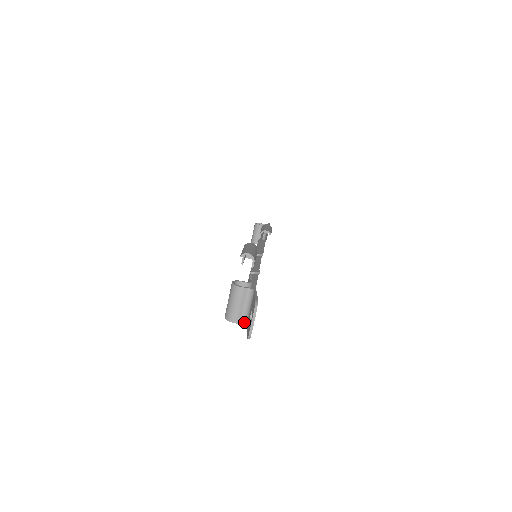
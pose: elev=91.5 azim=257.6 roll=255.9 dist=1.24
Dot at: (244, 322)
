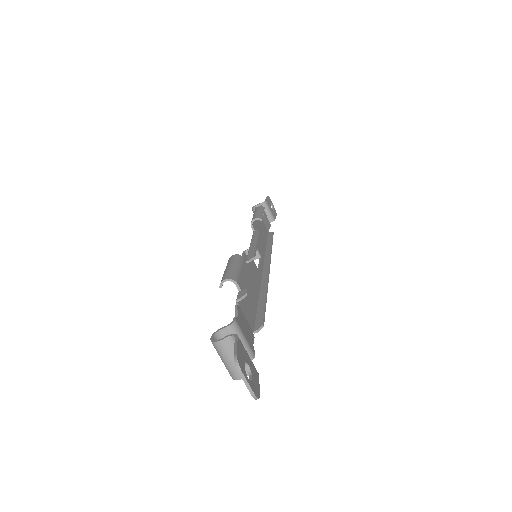
Dot at: occluded
